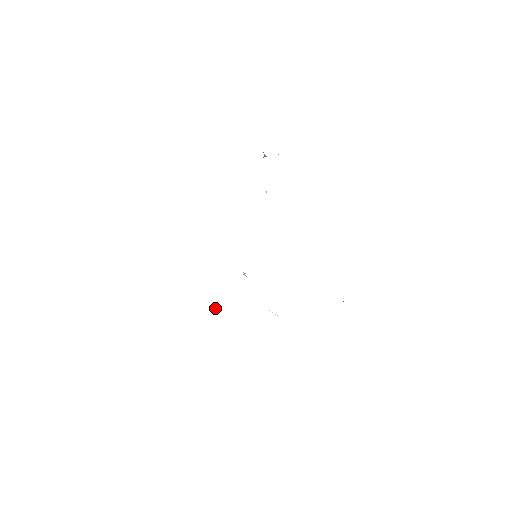
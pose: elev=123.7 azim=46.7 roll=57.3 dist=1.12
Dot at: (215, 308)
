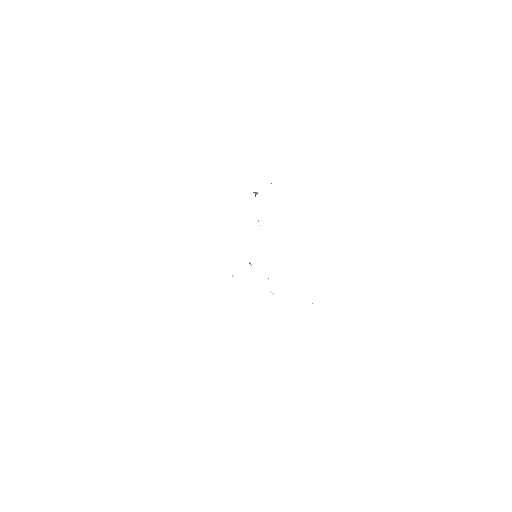
Dot at: (233, 276)
